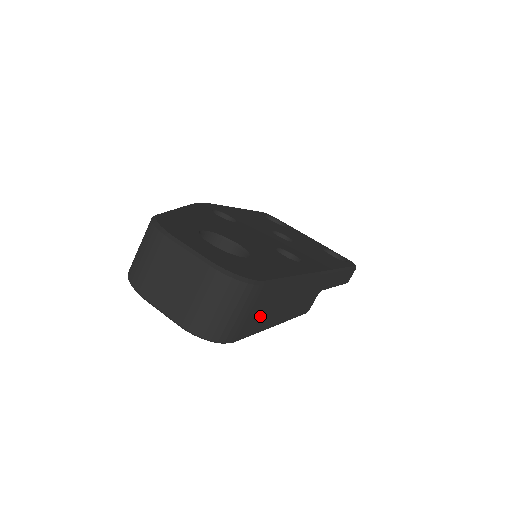
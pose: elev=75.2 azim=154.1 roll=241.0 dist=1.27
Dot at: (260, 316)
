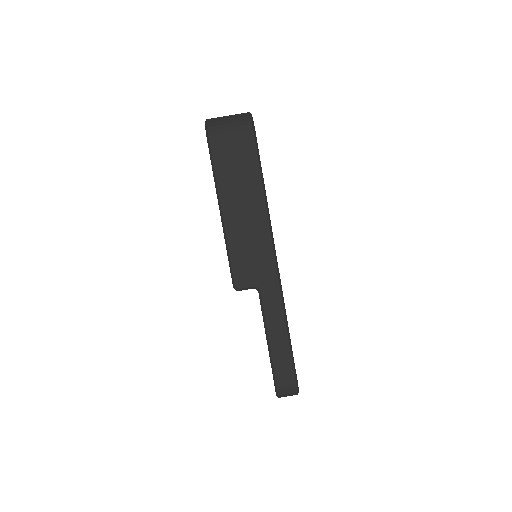
Dot at: (230, 162)
